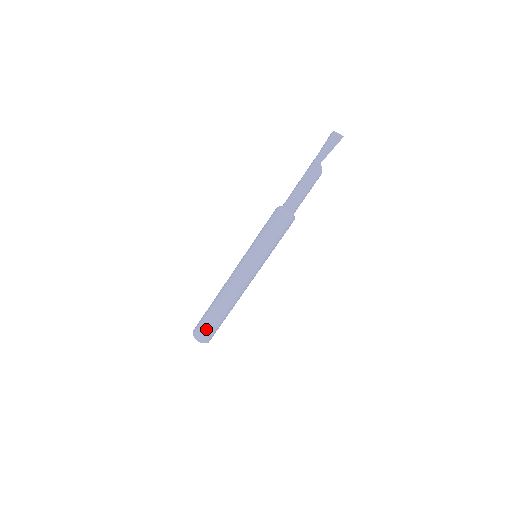
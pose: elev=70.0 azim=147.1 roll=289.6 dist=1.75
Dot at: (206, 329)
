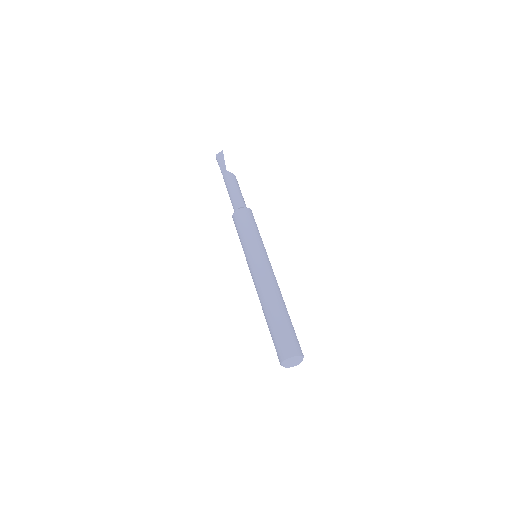
Dot at: (283, 340)
